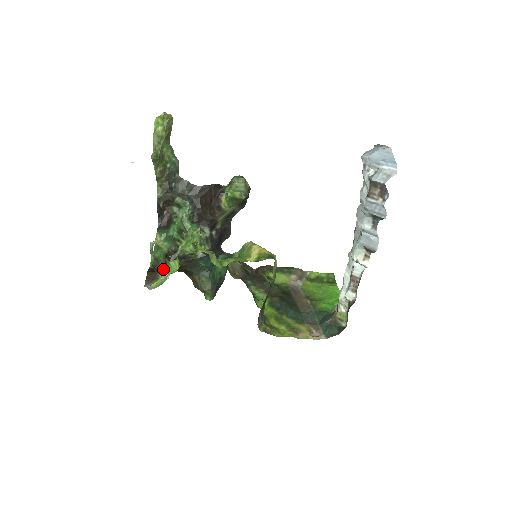
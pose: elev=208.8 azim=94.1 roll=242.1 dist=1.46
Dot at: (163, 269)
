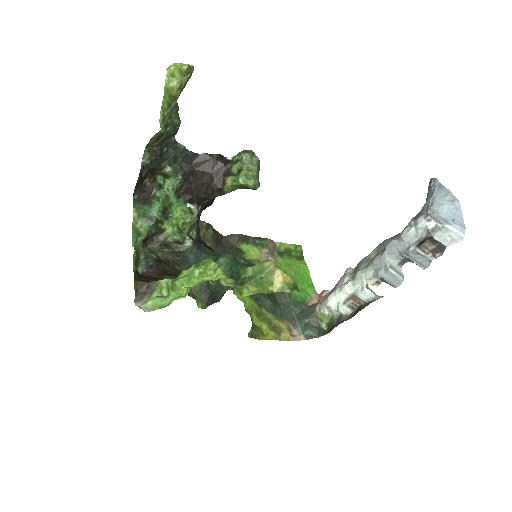
Dot at: (161, 284)
